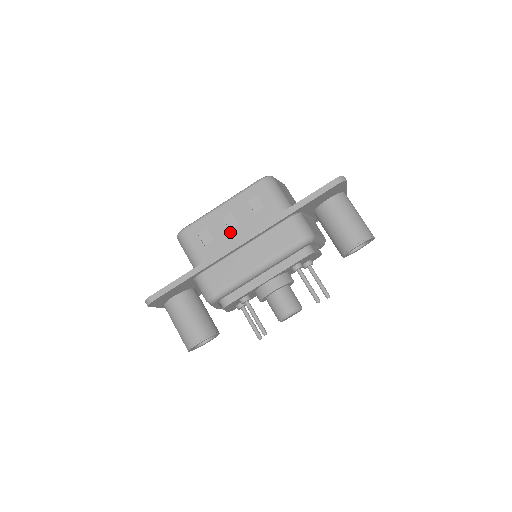
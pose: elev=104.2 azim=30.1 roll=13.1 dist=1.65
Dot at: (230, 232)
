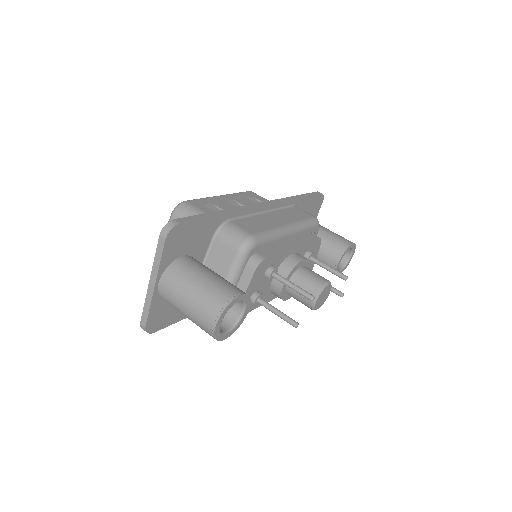
Dot at: occluded
